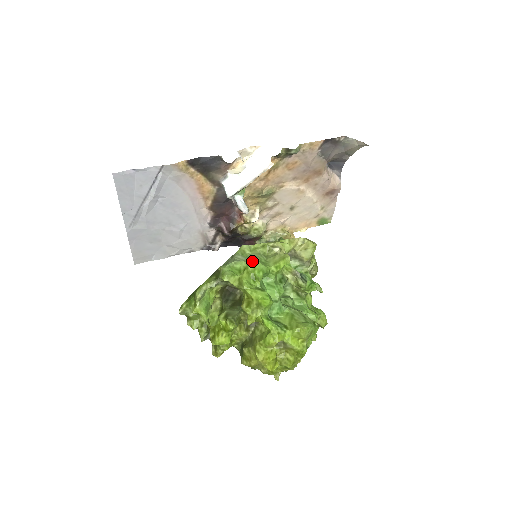
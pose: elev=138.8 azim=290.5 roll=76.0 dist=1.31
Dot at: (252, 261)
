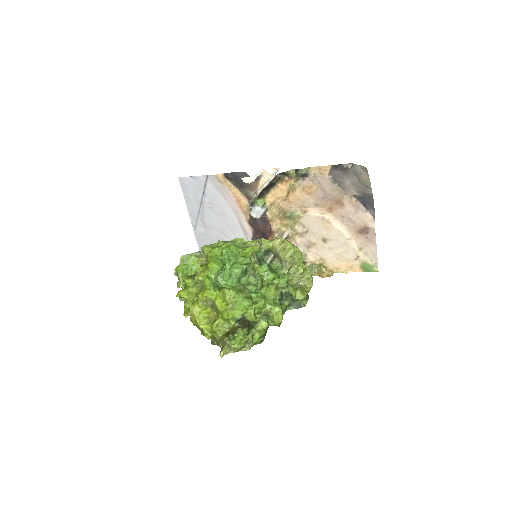
Dot at: occluded
